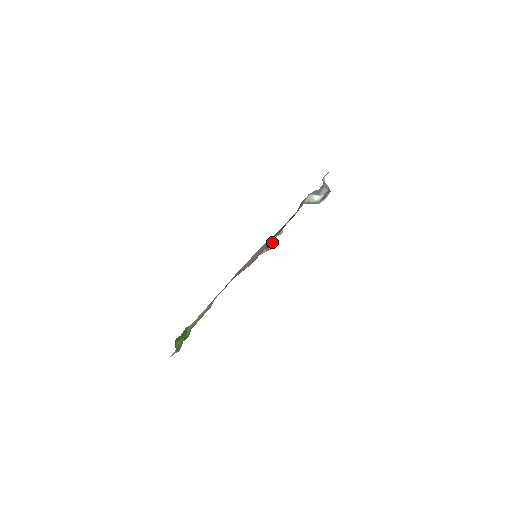
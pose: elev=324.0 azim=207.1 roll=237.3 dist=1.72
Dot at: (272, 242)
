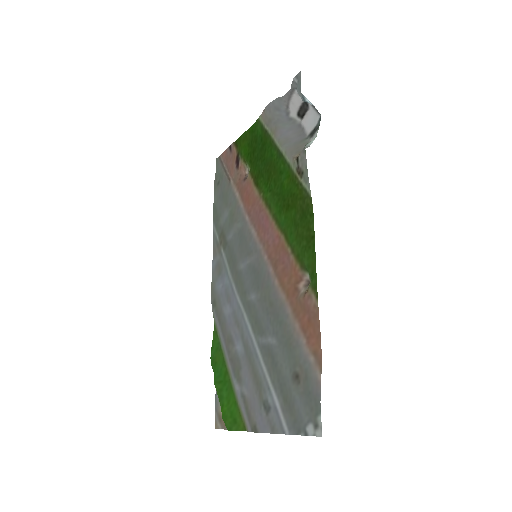
Dot at: (310, 280)
